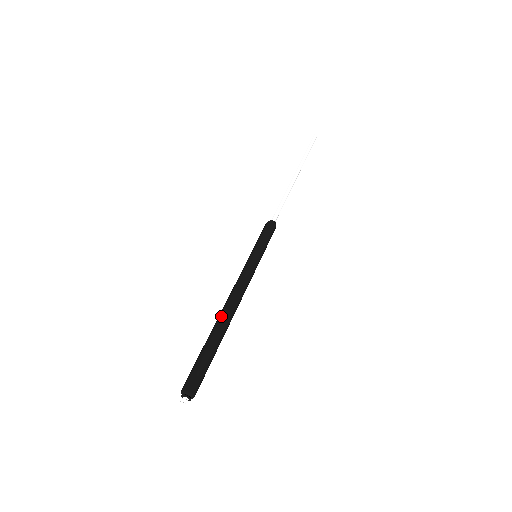
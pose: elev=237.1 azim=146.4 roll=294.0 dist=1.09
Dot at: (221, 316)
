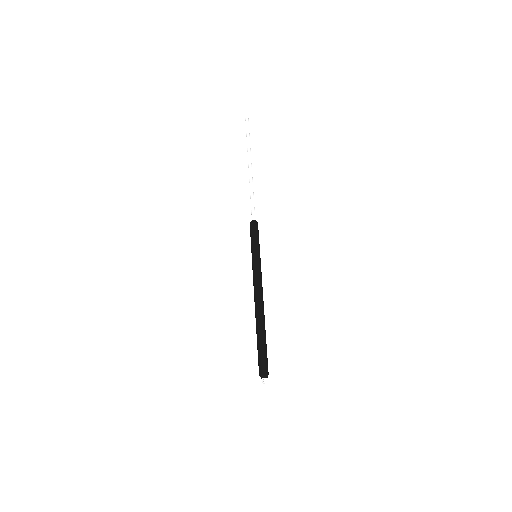
Dot at: (261, 315)
